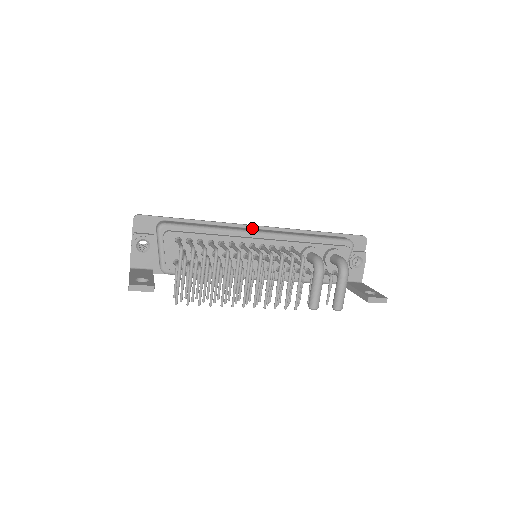
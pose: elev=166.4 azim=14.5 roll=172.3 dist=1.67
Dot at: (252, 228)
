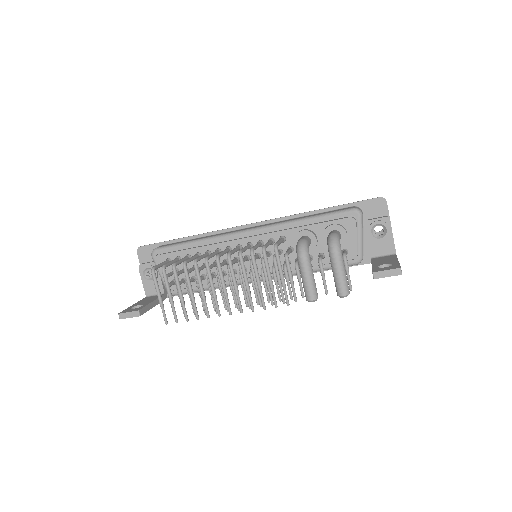
Dot at: (244, 228)
